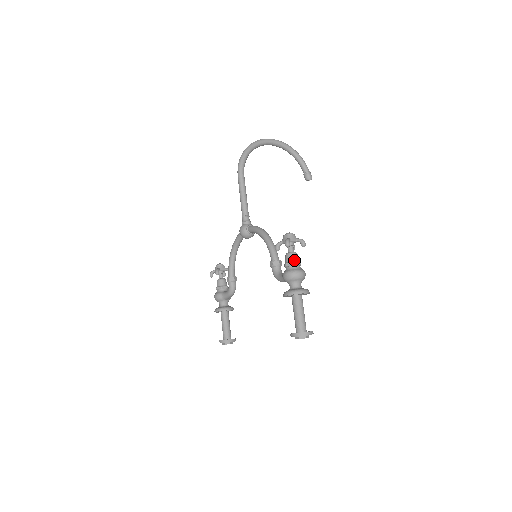
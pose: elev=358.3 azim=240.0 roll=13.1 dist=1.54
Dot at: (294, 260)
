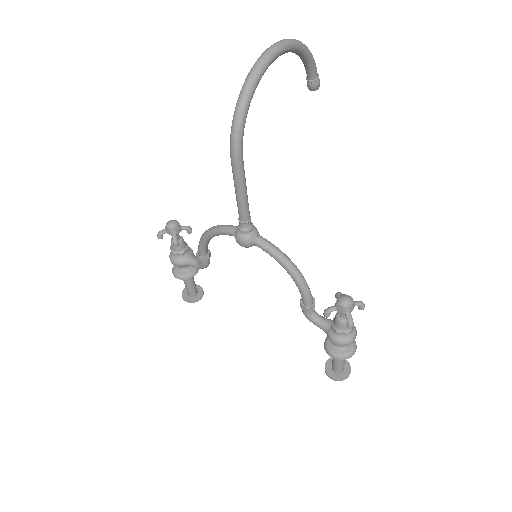
Dot at: (349, 328)
